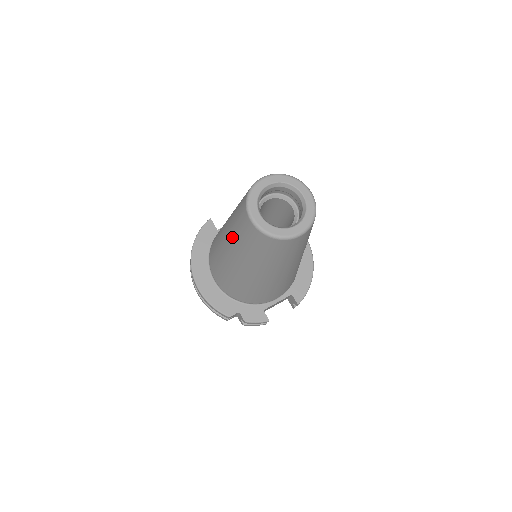
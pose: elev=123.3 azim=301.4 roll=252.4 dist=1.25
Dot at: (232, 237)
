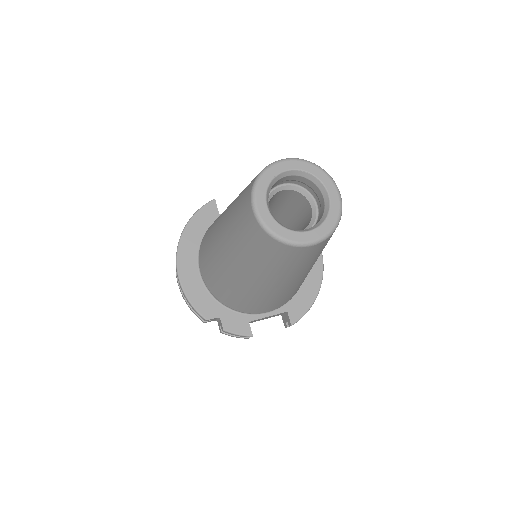
Dot at: (228, 226)
